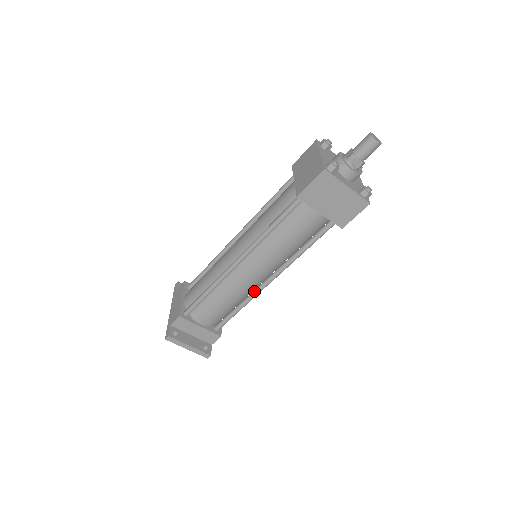
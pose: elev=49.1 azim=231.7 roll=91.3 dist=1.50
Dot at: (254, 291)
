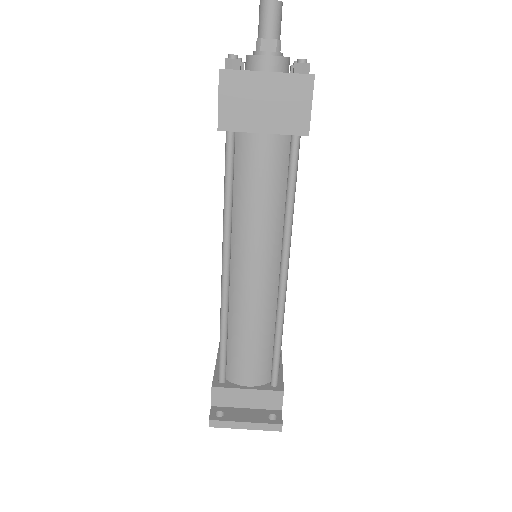
Dot at: (277, 301)
